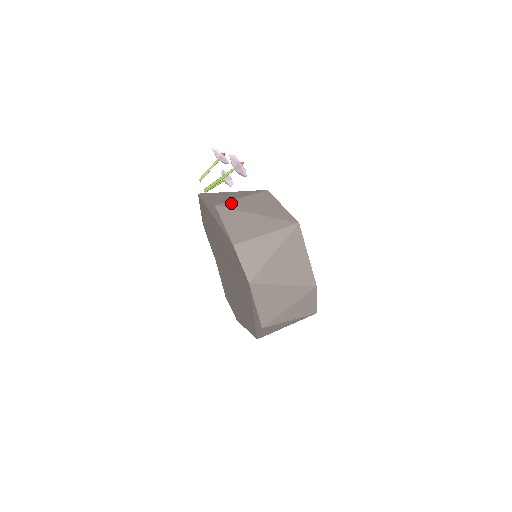
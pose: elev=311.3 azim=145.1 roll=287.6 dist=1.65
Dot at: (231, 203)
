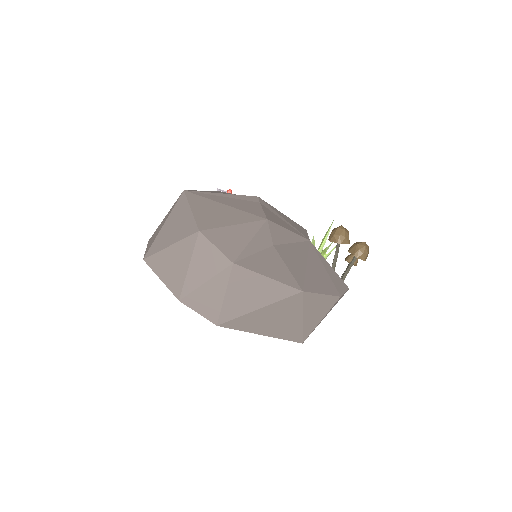
Dot at: occluded
